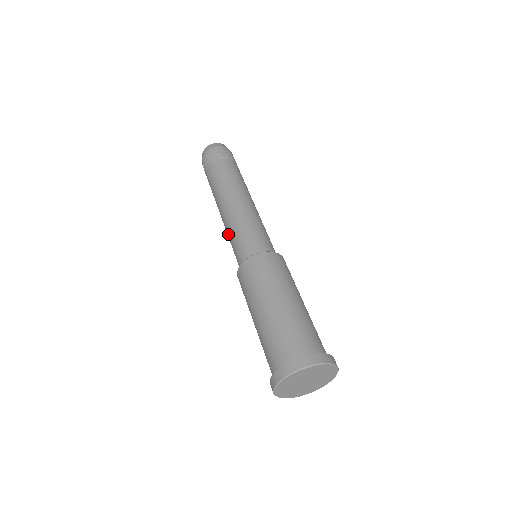
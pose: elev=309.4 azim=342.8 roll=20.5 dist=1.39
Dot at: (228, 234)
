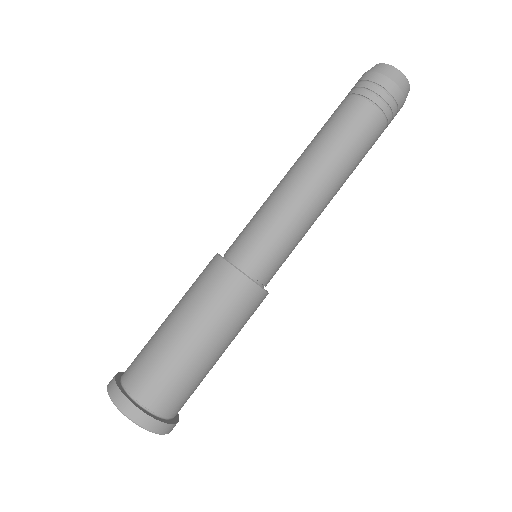
Dot at: (263, 203)
